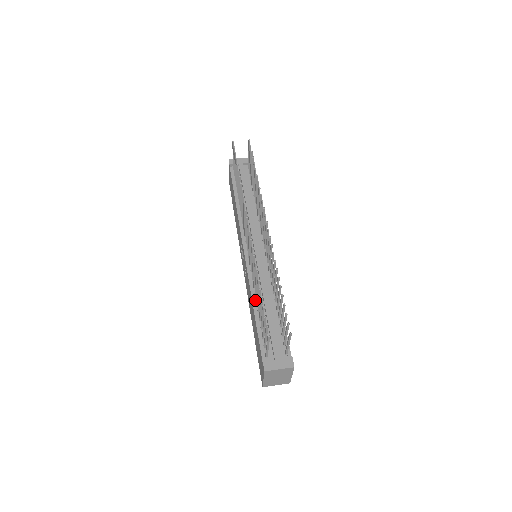
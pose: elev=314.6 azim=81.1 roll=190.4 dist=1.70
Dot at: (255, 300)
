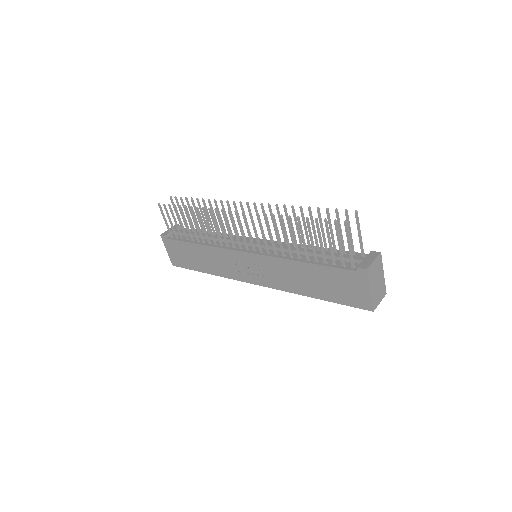
Dot at: (295, 259)
